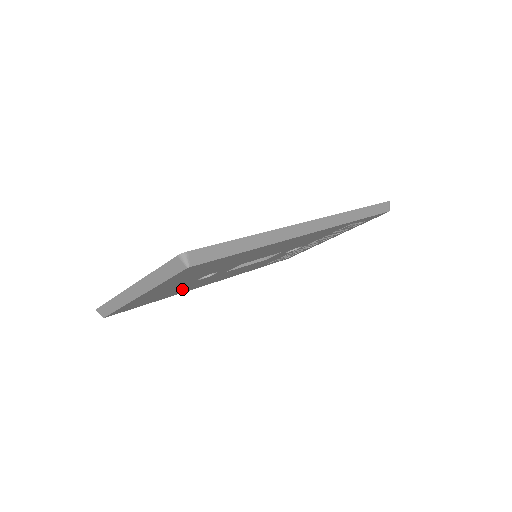
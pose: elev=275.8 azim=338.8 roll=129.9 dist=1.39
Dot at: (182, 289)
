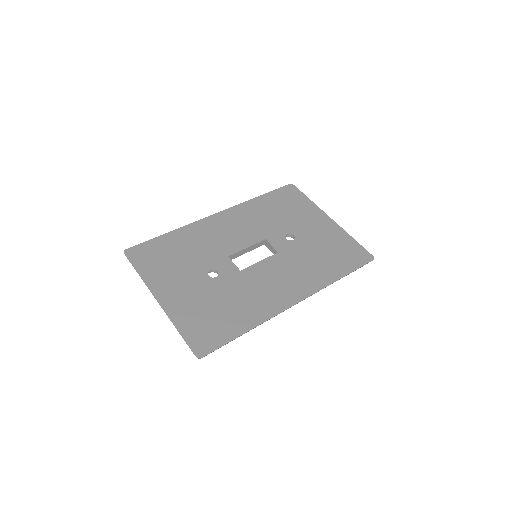
Dot at: occluded
